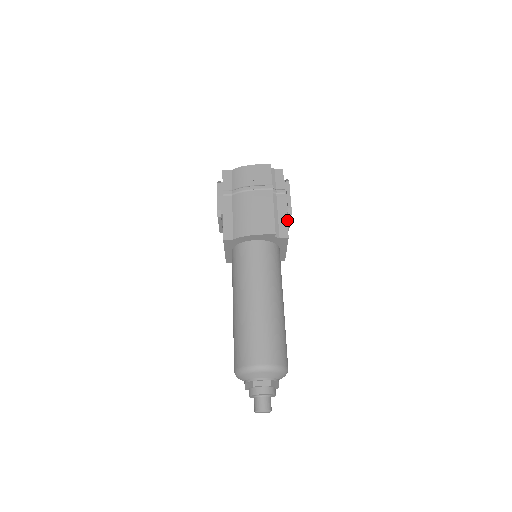
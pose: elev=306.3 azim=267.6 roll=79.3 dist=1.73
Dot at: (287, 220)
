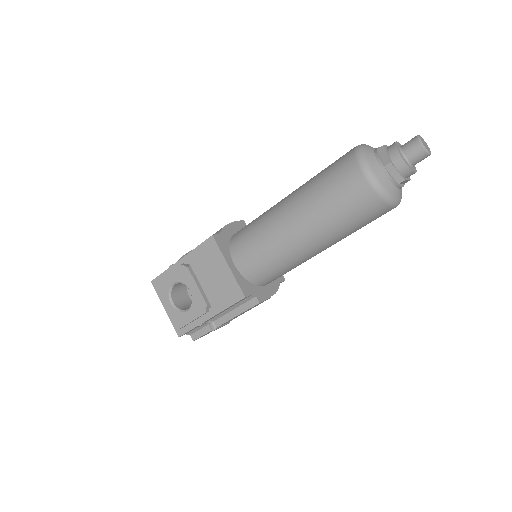
Dot at: occluded
